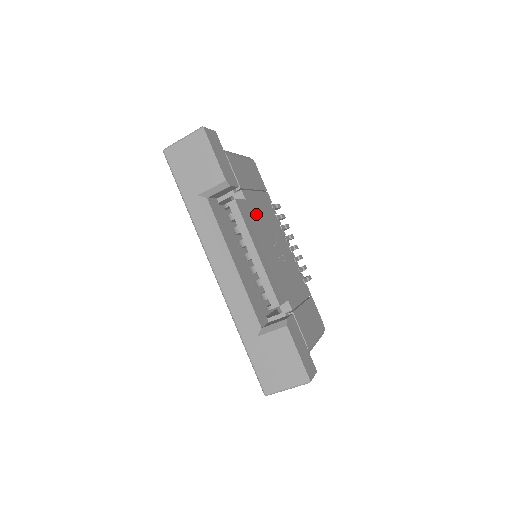
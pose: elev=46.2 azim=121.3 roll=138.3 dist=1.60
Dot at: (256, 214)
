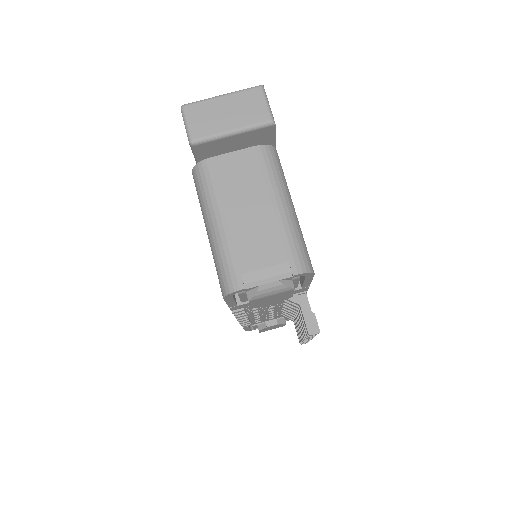
Dot at: occluded
